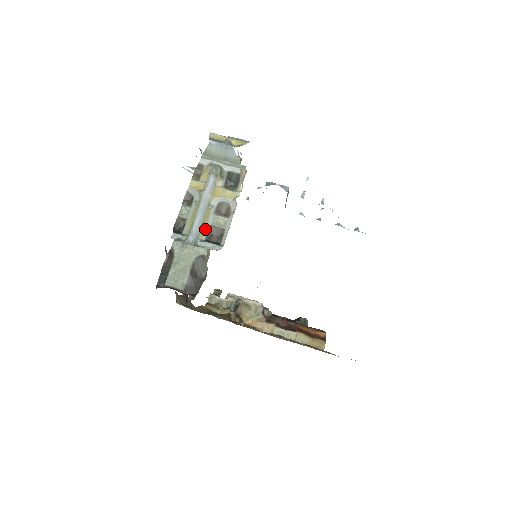
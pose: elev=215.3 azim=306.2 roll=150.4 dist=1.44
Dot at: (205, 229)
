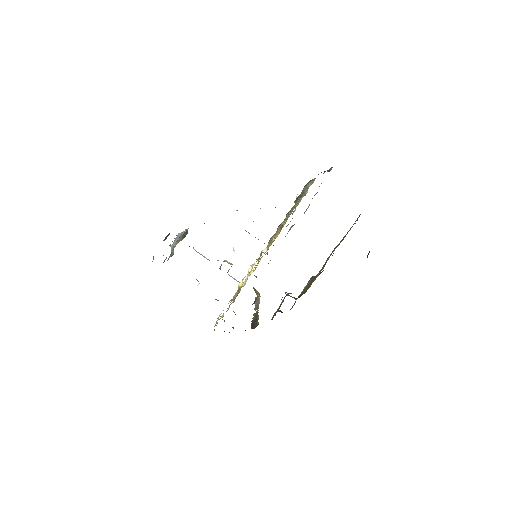
Dot at: occluded
